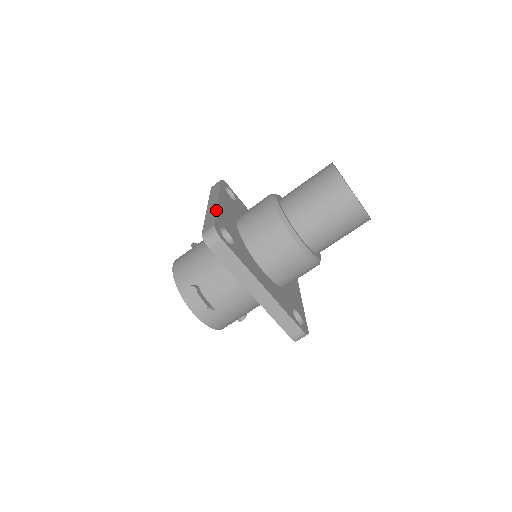
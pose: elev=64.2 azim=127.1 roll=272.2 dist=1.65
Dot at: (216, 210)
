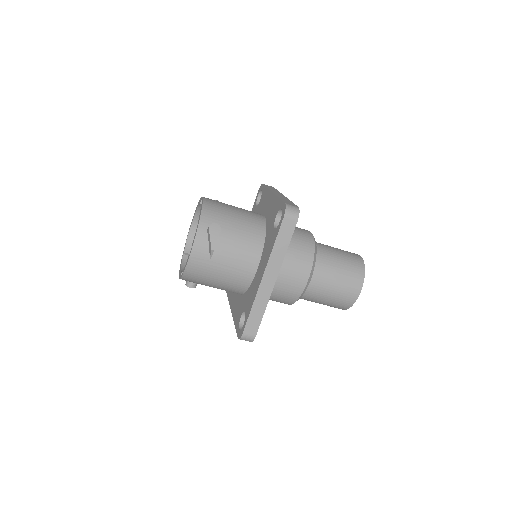
Dot at: (291, 201)
